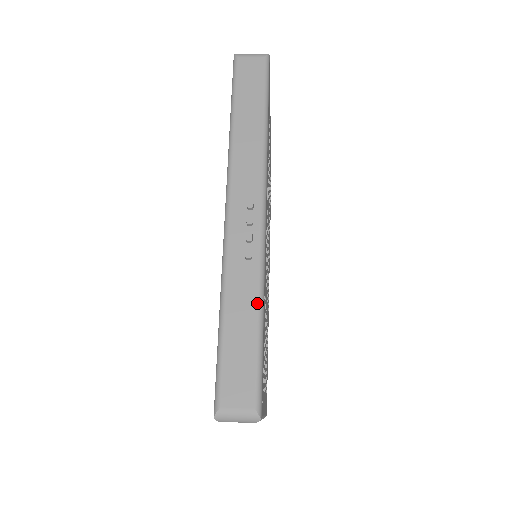
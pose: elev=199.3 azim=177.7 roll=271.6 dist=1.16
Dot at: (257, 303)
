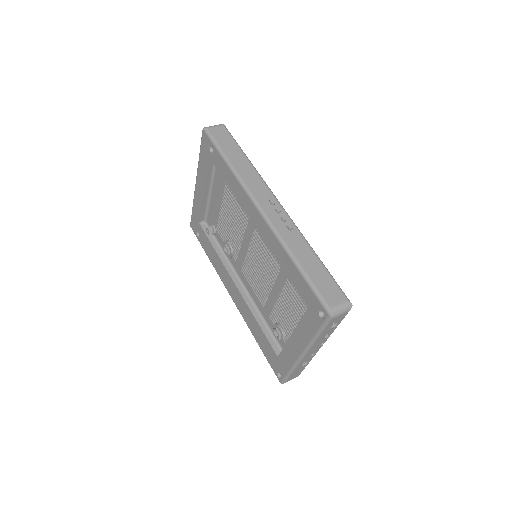
Dot at: (311, 250)
